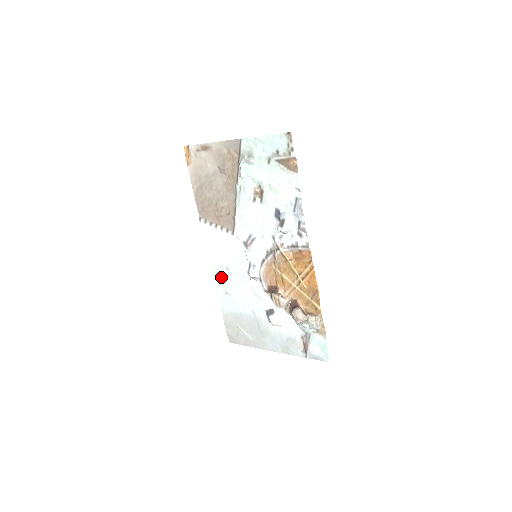
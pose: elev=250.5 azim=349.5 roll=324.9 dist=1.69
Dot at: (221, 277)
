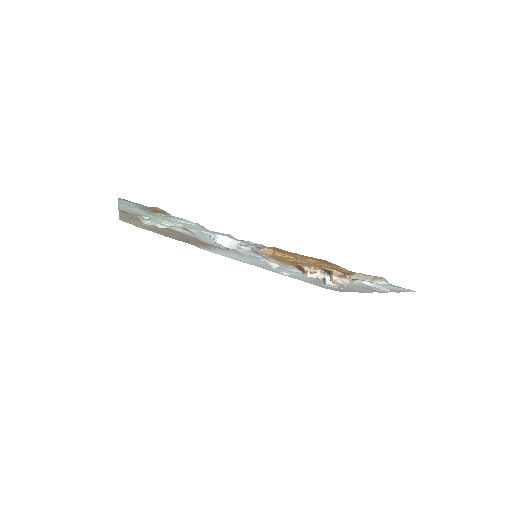
Dot at: (266, 268)
